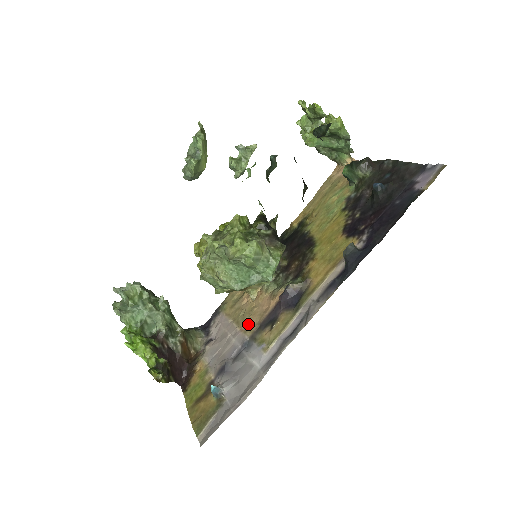
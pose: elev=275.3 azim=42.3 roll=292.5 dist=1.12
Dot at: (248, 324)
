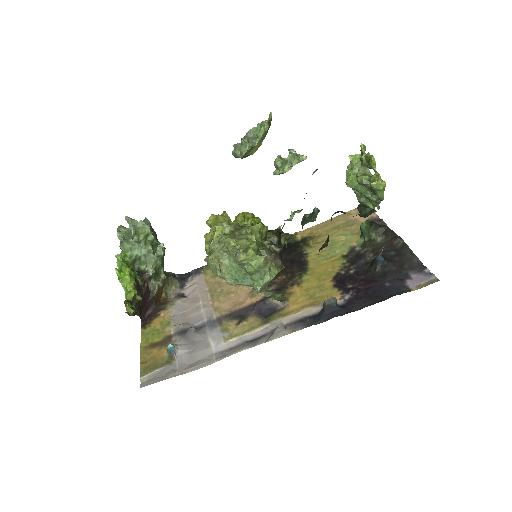
Dot at: (221, 305)
